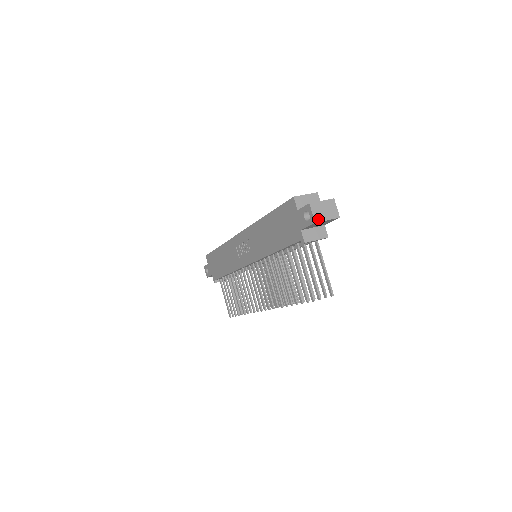
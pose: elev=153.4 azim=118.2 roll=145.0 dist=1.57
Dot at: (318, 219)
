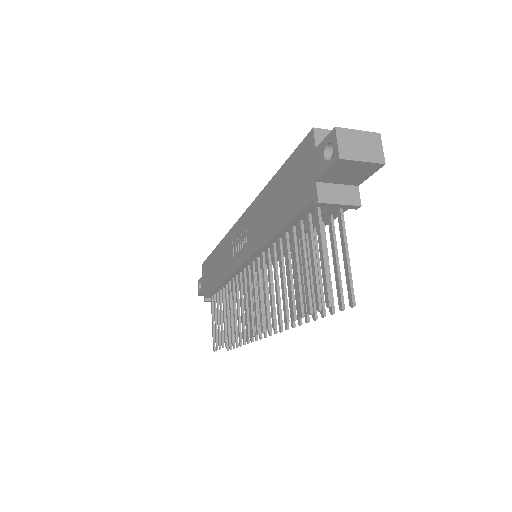
Dot at: (346, 155)
